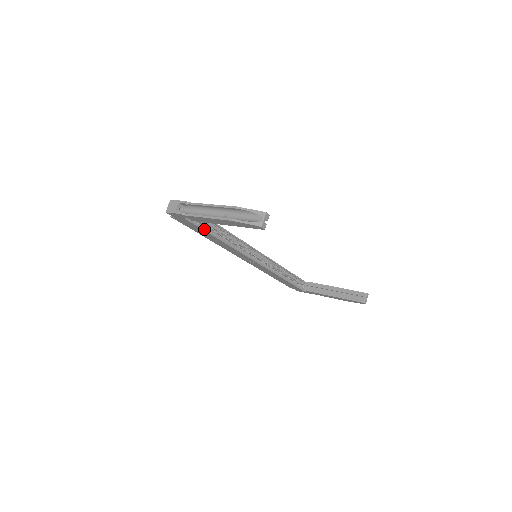
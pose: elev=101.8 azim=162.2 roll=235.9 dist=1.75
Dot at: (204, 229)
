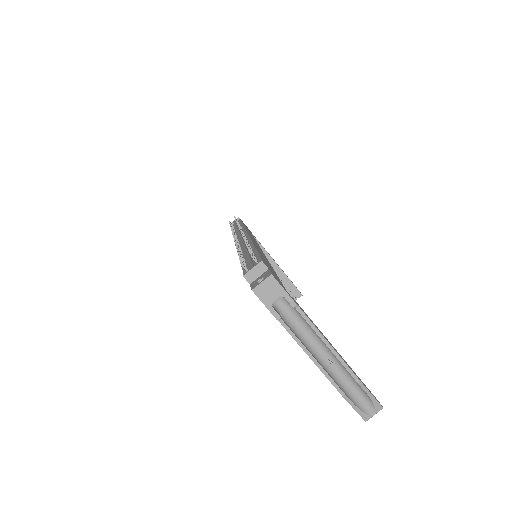
Dot at: occluded
